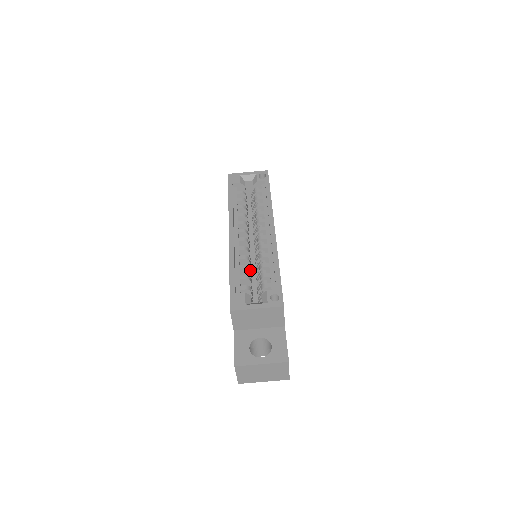
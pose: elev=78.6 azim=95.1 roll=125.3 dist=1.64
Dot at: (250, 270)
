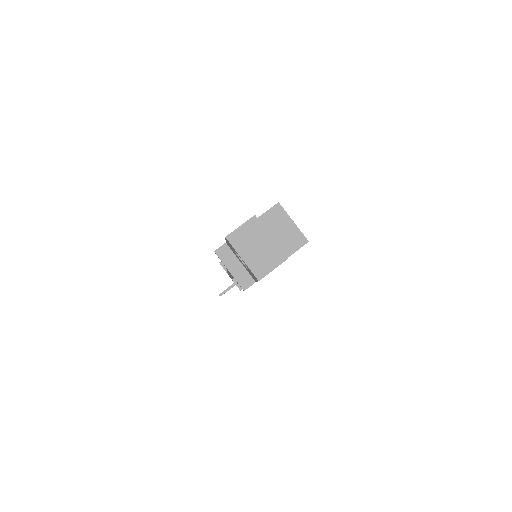
Dot at: occluded
